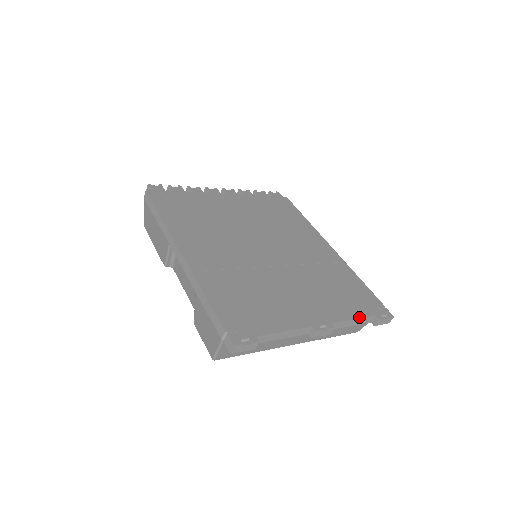
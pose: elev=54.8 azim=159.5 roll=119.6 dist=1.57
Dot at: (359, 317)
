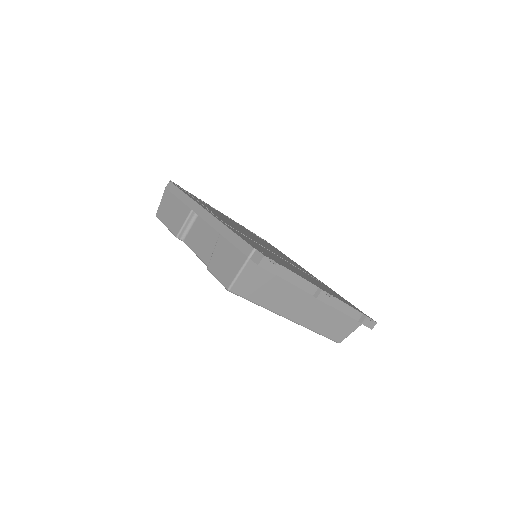
Dot at: (351, 306)
